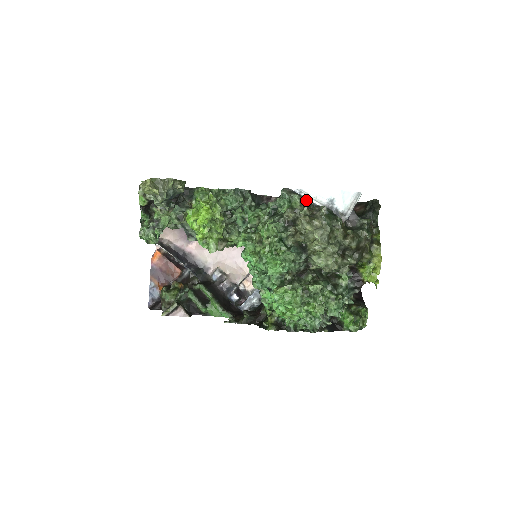
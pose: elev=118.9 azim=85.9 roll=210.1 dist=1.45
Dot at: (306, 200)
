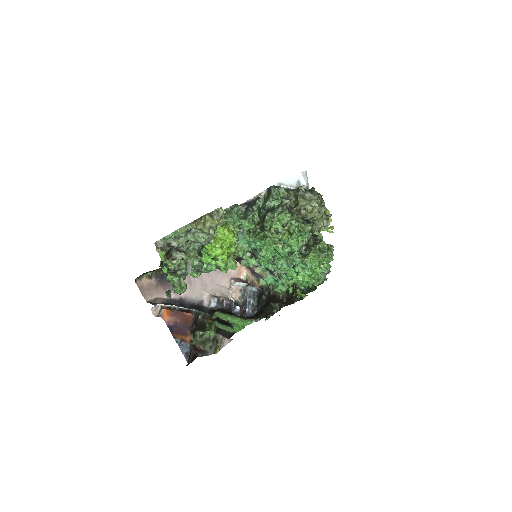
Dot at: (285, 189)
